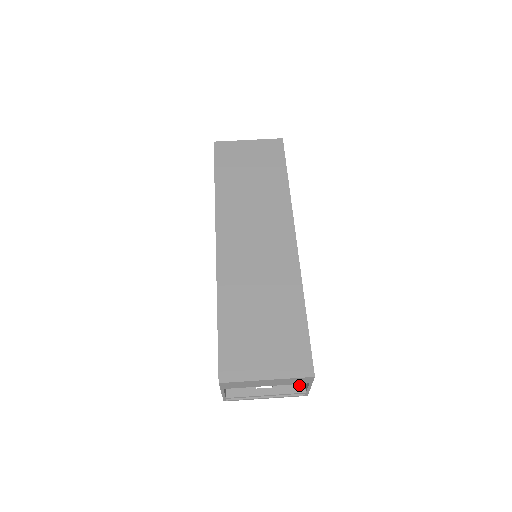
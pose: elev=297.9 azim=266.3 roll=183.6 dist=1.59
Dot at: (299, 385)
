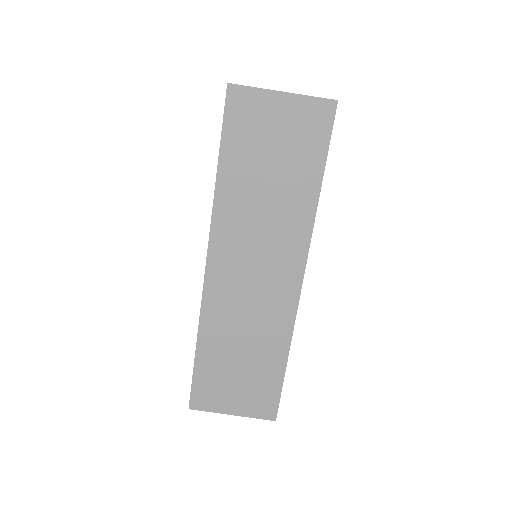
Dot at: occluded
